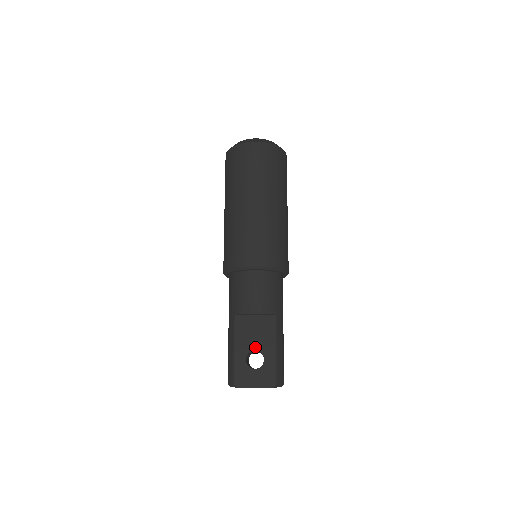
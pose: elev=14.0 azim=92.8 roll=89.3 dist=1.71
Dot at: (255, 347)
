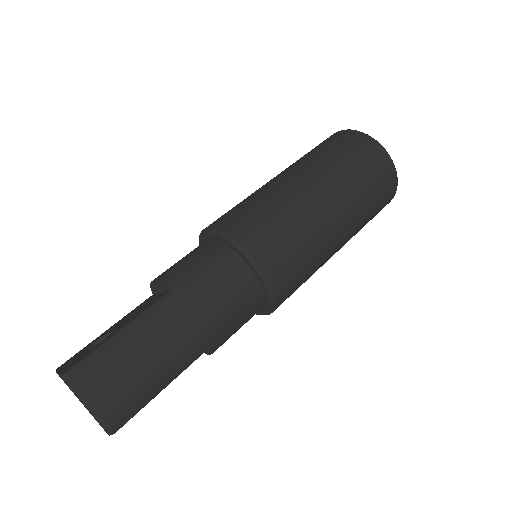
Dot at: (117, 326)
